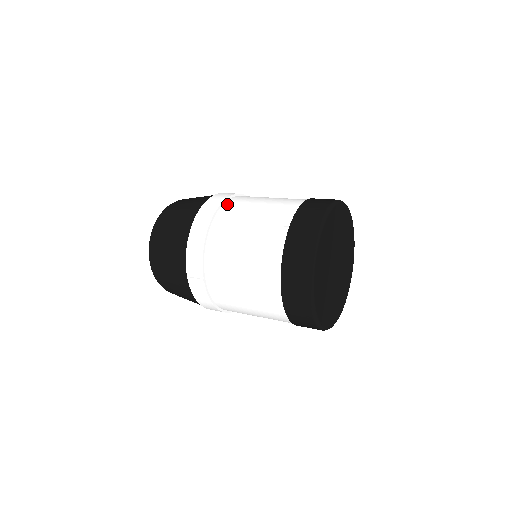
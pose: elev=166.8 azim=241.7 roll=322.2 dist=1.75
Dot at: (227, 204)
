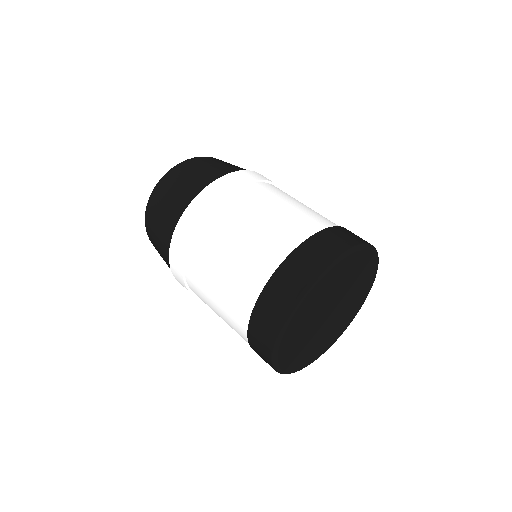
Dot at: (192, 250)
